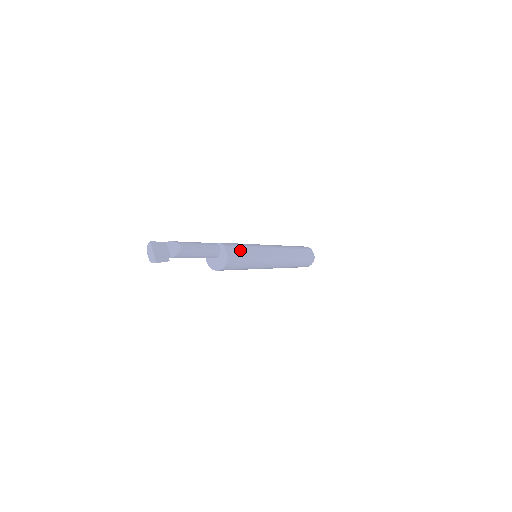
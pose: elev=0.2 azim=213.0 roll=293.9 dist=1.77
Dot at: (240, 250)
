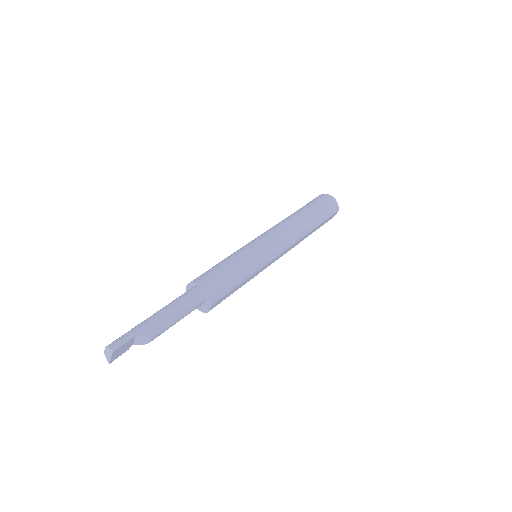
Dot at: (231, 292)
